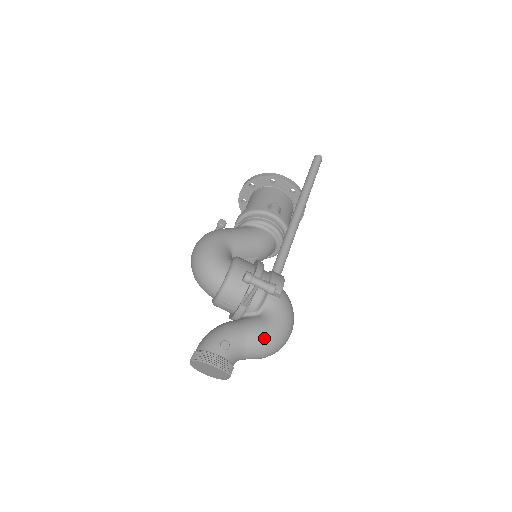
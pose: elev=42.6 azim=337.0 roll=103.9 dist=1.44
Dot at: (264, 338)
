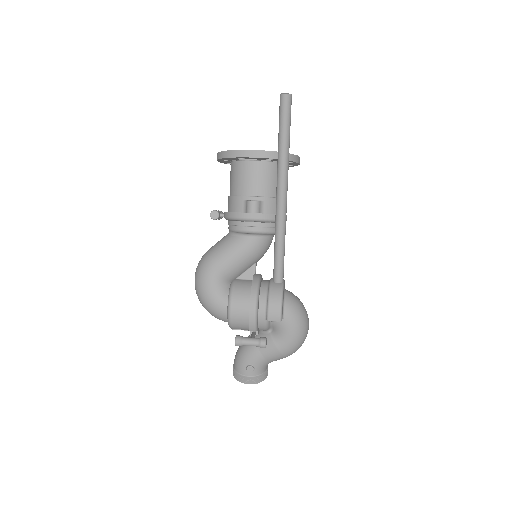
Dot at: (280, 354)
